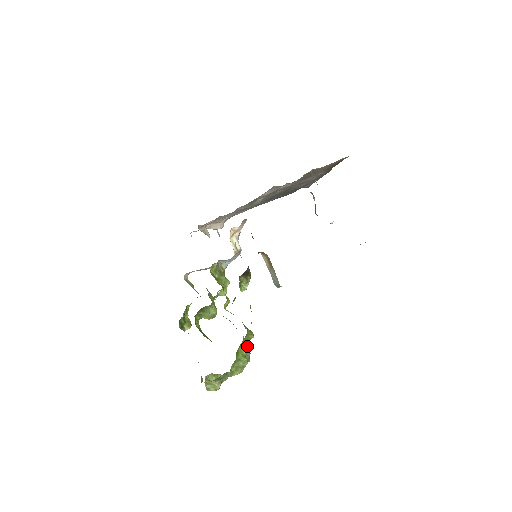
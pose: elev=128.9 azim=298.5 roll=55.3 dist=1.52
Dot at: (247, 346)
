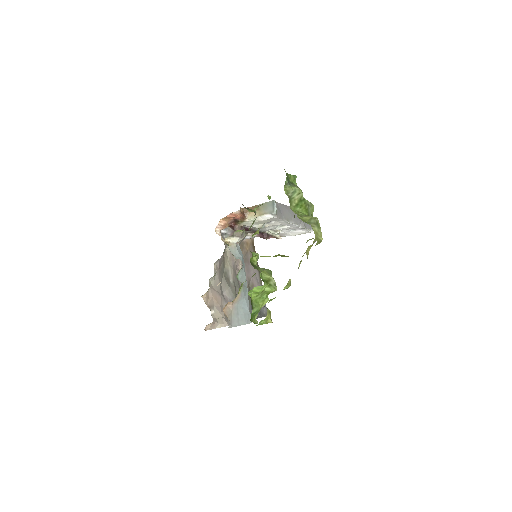
Dot at: occluded
